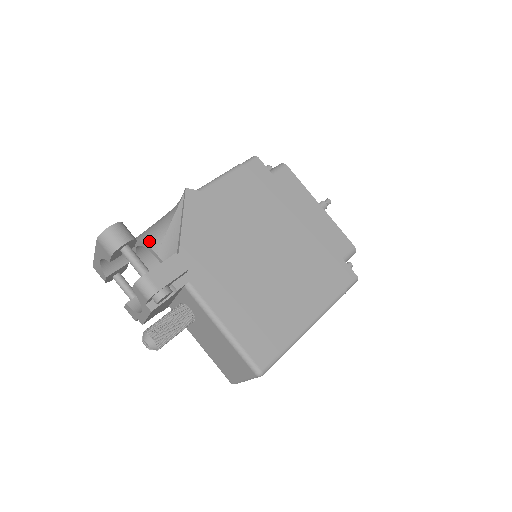
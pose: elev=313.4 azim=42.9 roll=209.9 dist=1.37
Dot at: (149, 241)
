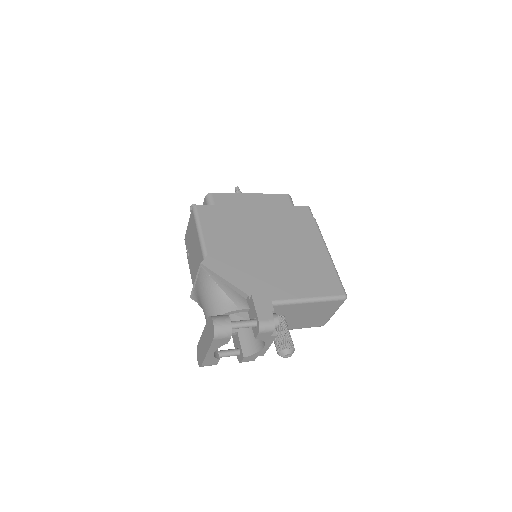
Dot at: (226, 310)
